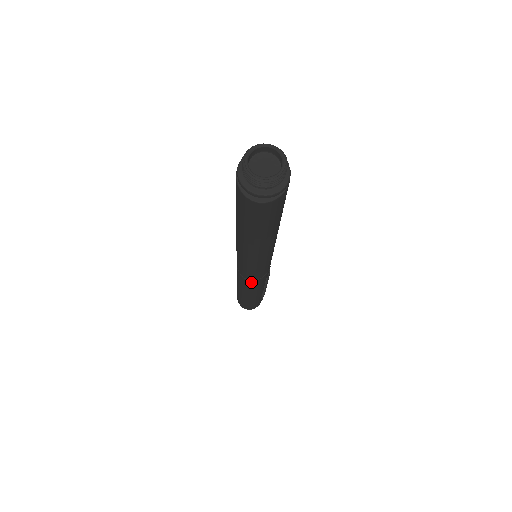
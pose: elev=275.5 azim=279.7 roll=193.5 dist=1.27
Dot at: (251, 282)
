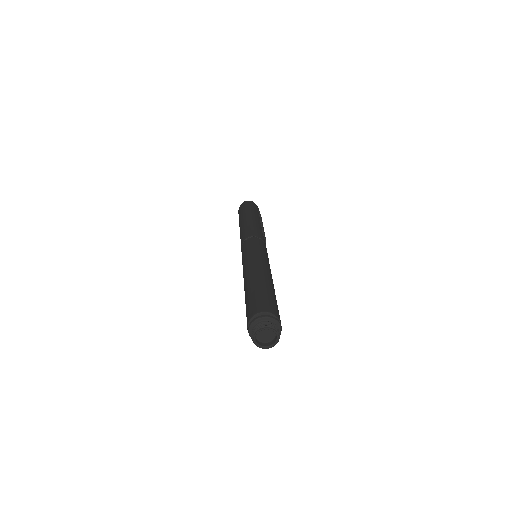
Dot at: occluded
